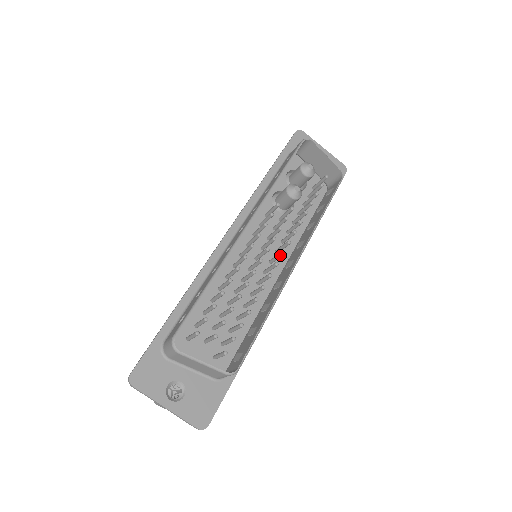
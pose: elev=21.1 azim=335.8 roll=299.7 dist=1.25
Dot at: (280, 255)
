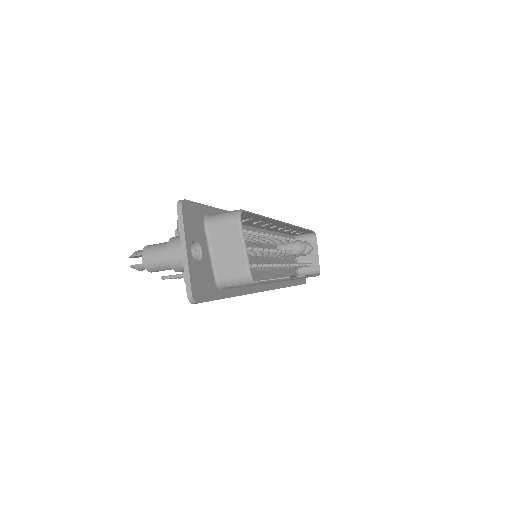
Dot at: occluded
